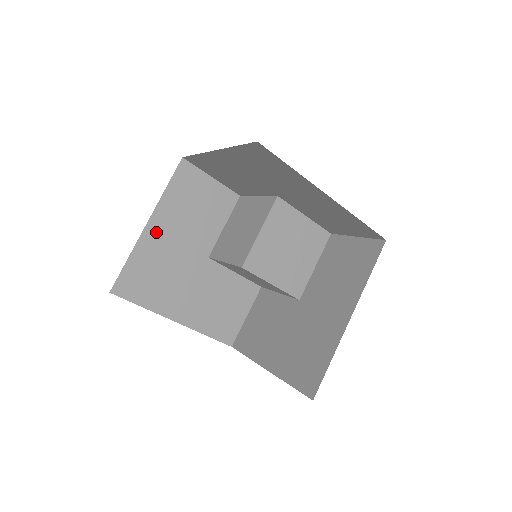
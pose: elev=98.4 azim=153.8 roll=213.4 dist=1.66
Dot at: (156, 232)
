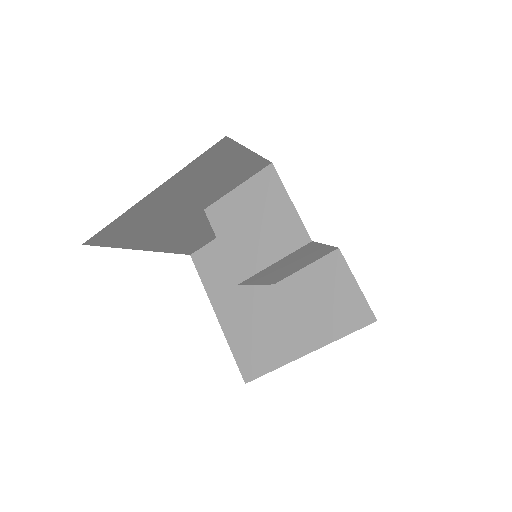
Dot at: (156, 199)
